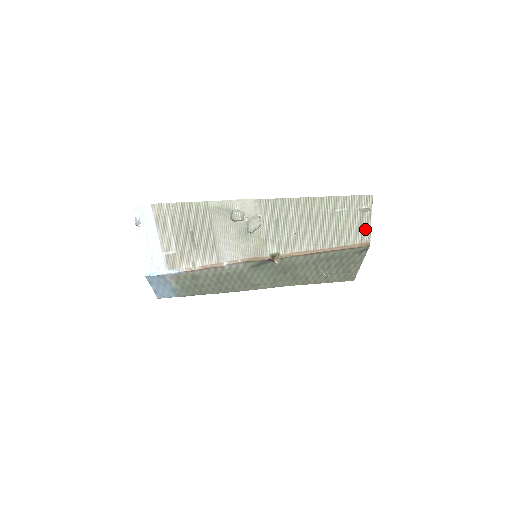
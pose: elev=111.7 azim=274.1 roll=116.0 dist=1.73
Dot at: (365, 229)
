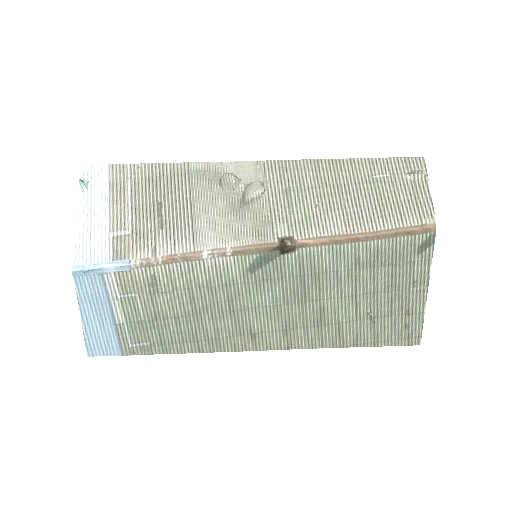
Dot at: (423, 203)
